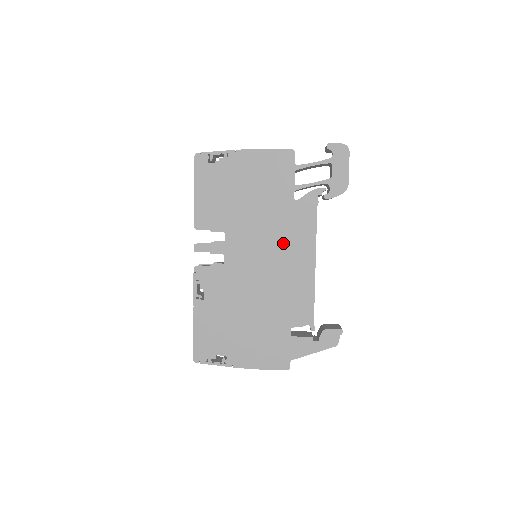
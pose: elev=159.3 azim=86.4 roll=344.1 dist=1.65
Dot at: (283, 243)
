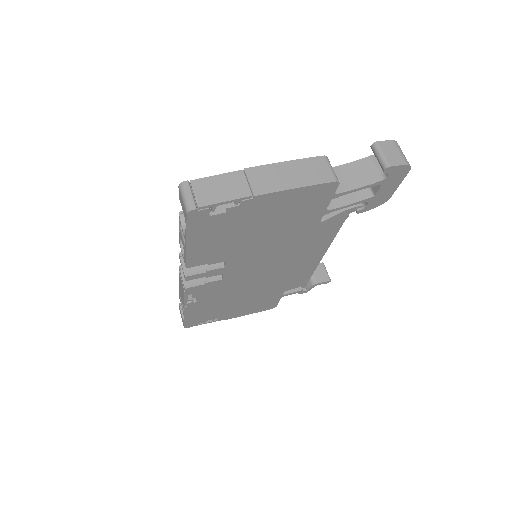
Dot at: (294, 252)
